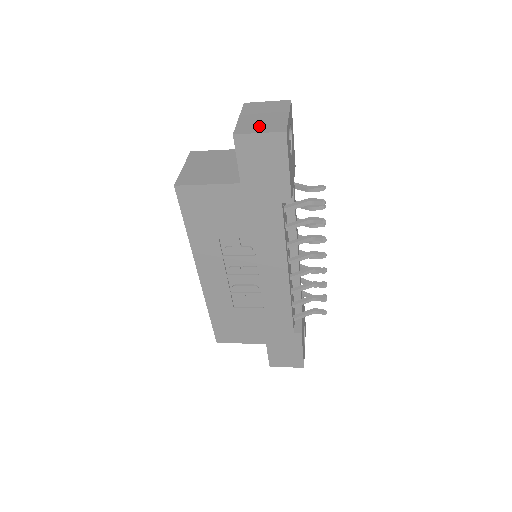
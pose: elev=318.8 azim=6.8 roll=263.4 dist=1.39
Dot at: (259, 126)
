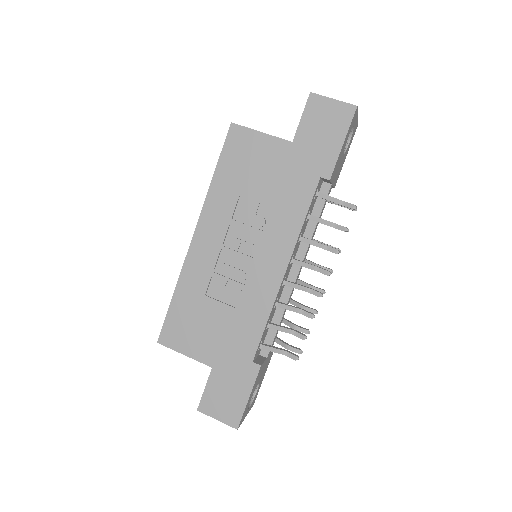
Dot at: occluded
